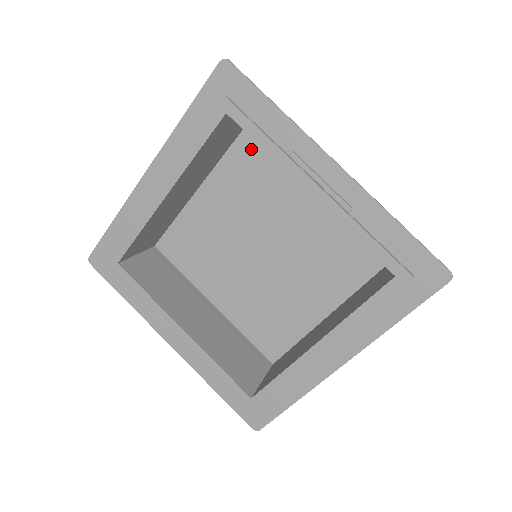
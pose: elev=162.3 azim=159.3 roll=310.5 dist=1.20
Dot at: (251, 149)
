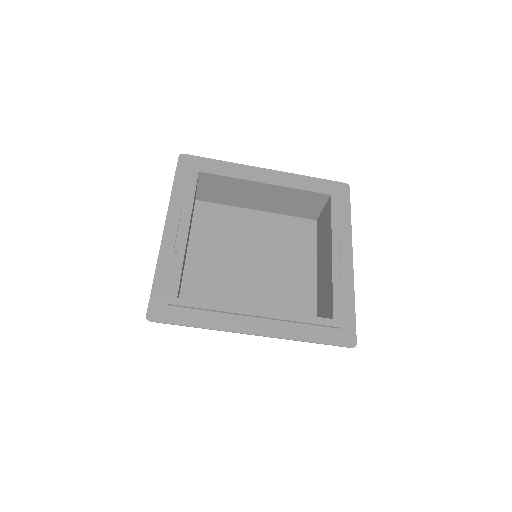
Dot at: (299, 227)
